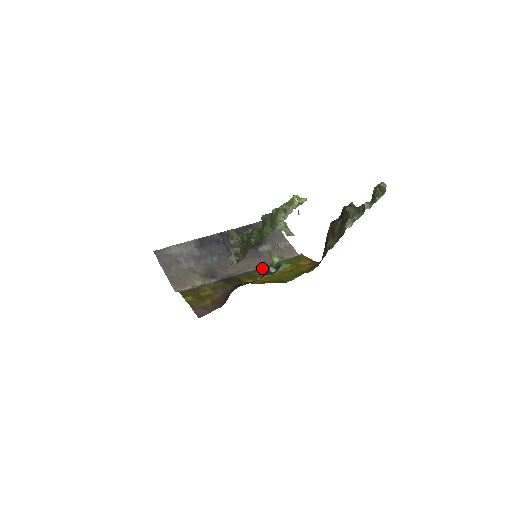
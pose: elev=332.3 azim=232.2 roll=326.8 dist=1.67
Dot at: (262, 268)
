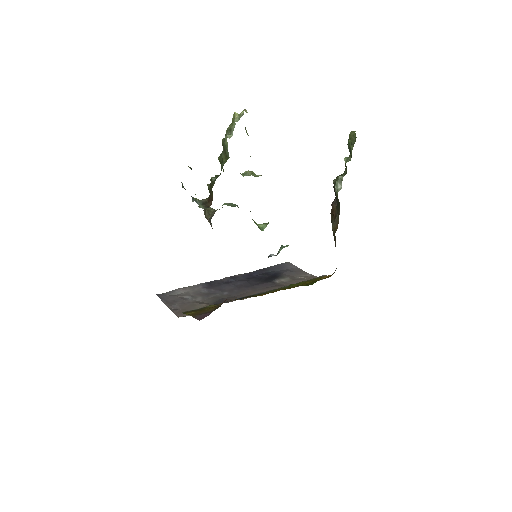
Dot at: (278, 288)
